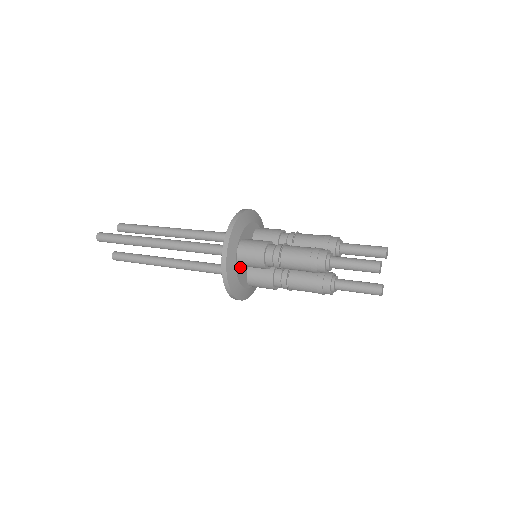
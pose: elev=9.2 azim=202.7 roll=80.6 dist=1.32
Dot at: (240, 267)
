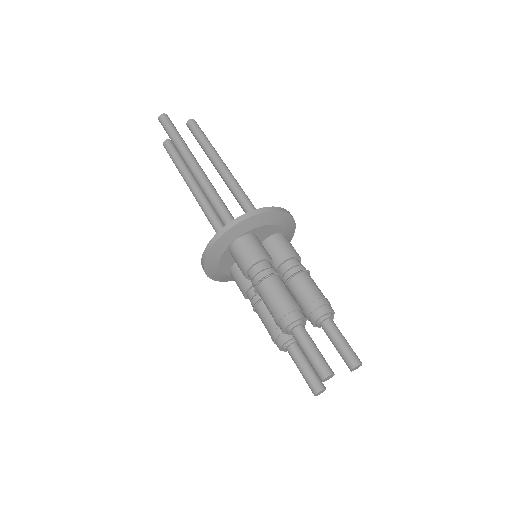
Dot at: (230, 254)
